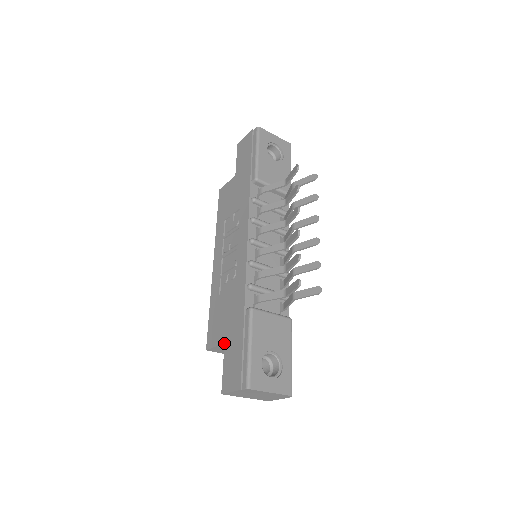
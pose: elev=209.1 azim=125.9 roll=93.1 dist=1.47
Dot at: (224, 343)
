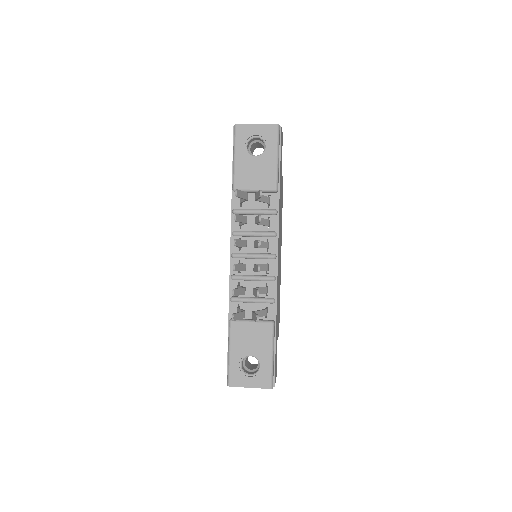
Dot at: occluded
